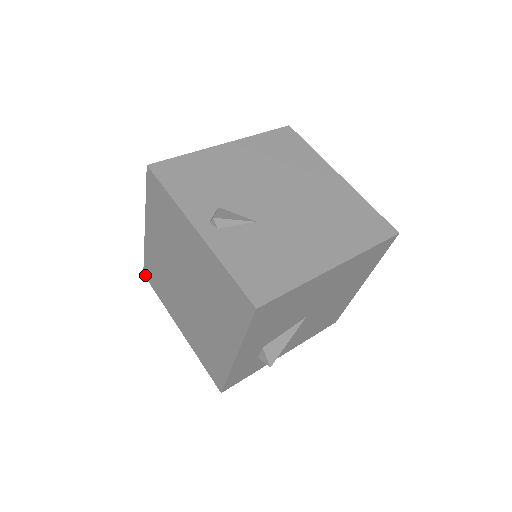
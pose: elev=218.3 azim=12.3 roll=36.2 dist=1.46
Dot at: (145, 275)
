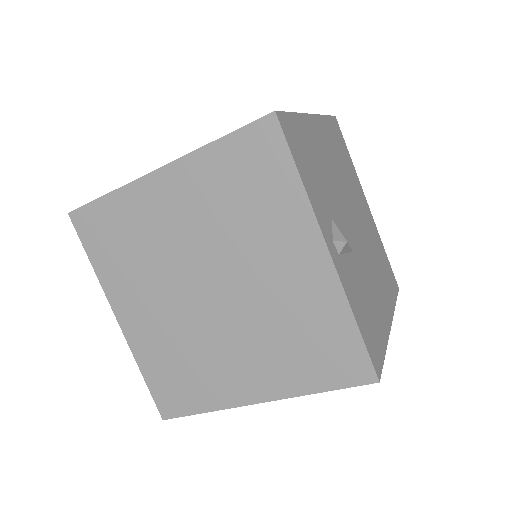
Dot at: (74, 217)
